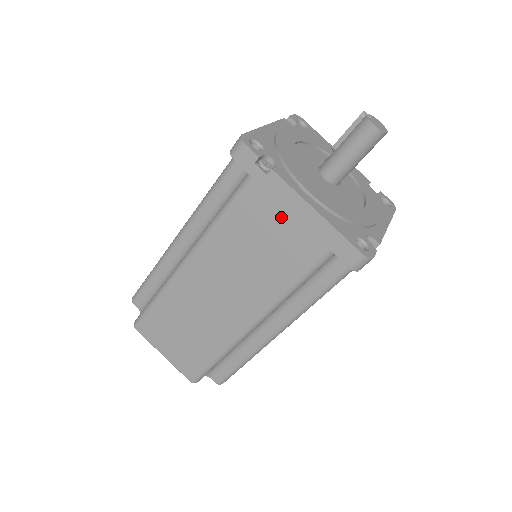
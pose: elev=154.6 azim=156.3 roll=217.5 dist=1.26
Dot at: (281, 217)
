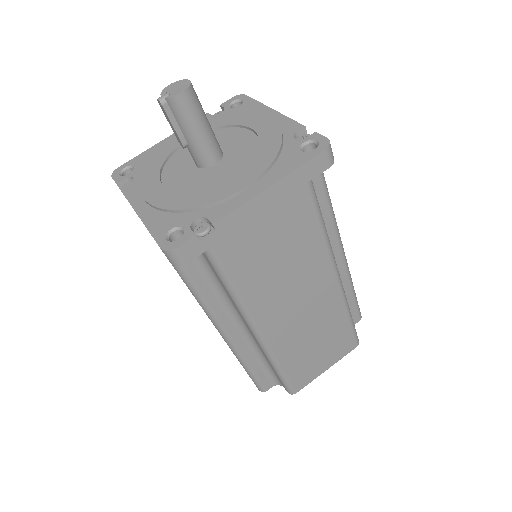
Dot at: (260, 225)
